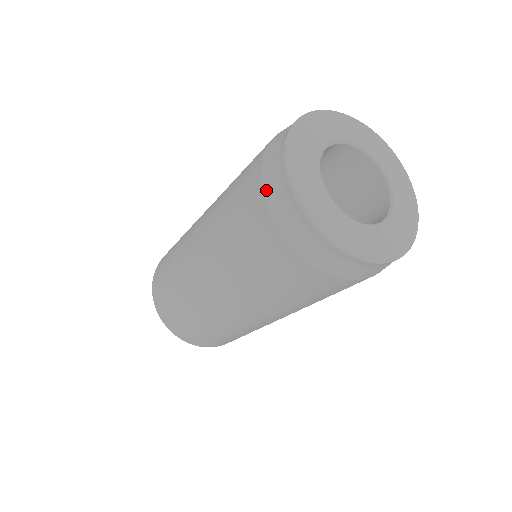
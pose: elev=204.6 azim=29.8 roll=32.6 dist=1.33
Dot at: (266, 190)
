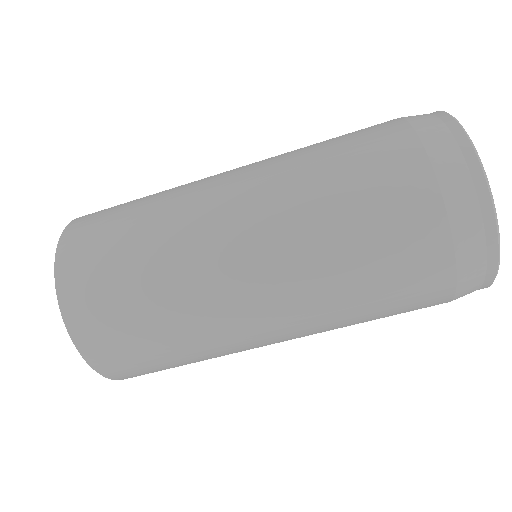
Dot at: occluded
